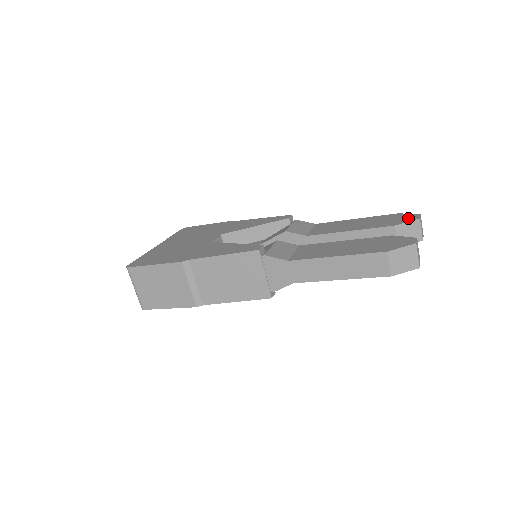
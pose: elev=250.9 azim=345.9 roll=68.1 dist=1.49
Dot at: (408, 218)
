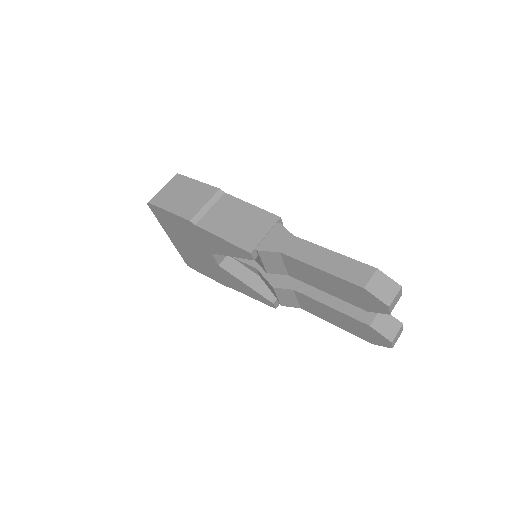
Dot at: occluded
